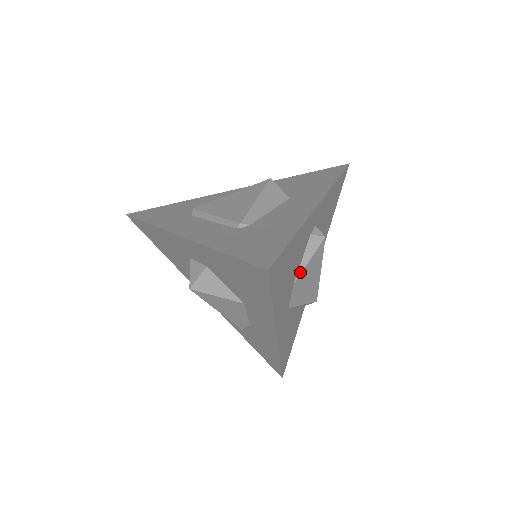
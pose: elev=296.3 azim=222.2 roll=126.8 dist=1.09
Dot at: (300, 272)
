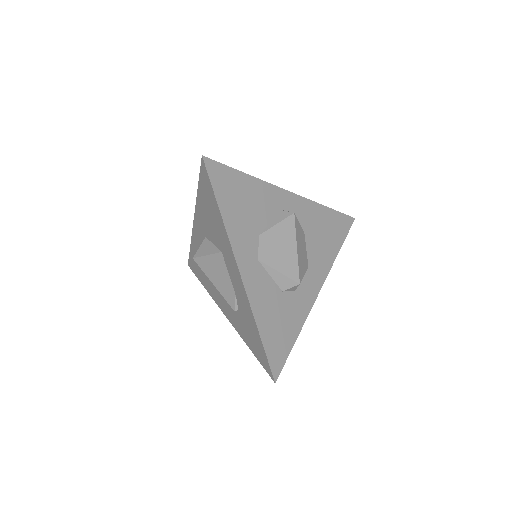
Dot at: (267, 229)
